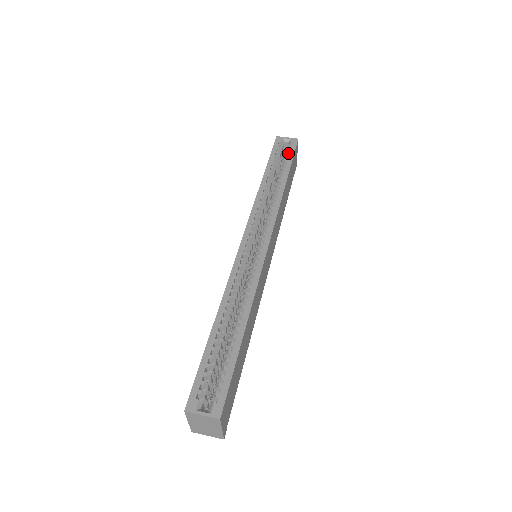
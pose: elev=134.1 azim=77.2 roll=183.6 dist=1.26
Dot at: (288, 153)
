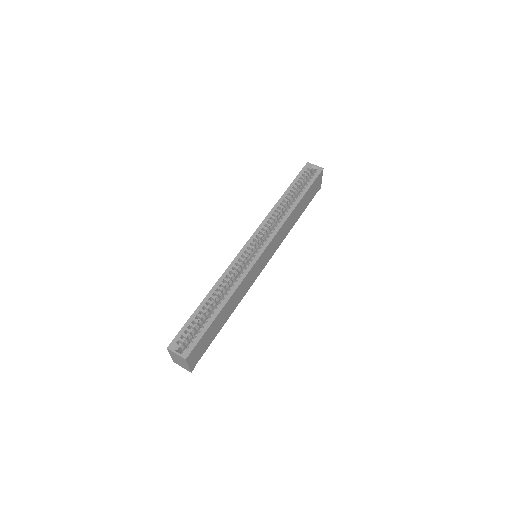
Dot at: (310, 179)
